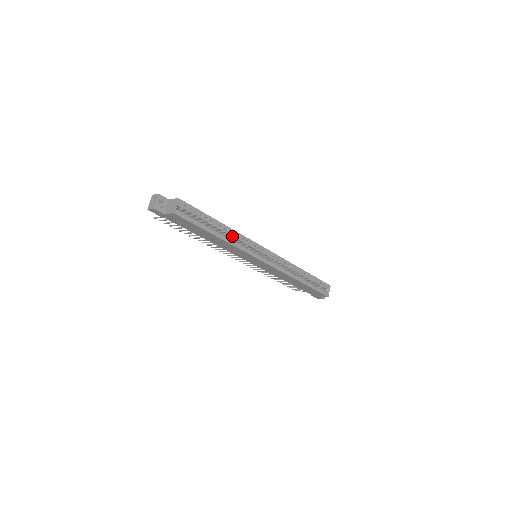
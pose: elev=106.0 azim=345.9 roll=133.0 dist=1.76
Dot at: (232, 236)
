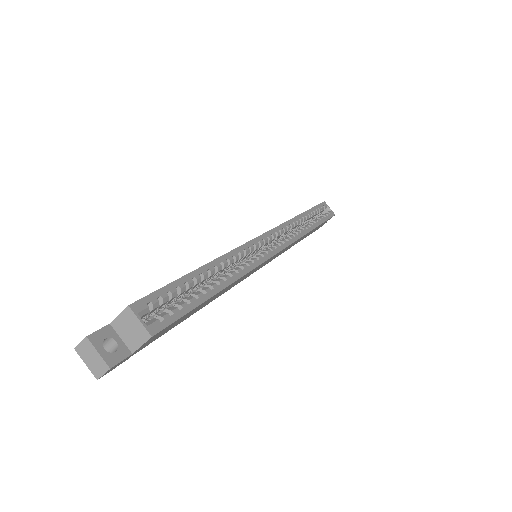
Dot at: (227, 266)
